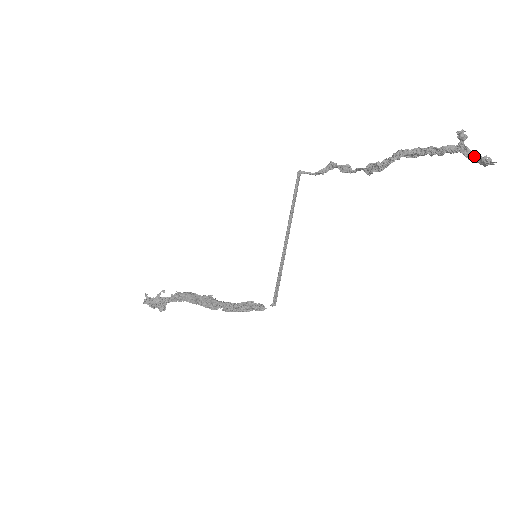
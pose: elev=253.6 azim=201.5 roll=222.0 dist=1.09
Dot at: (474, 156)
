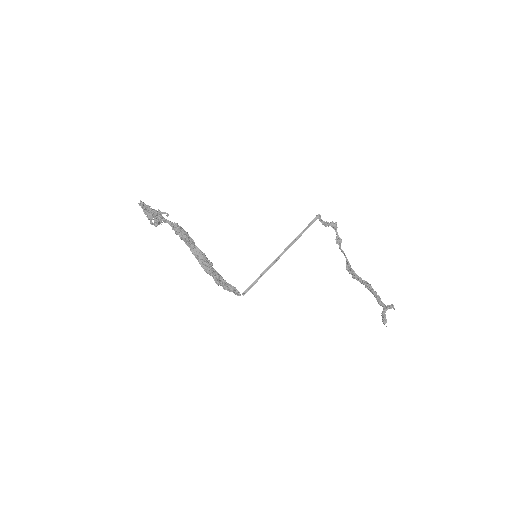
Dot at: (385, 315)
